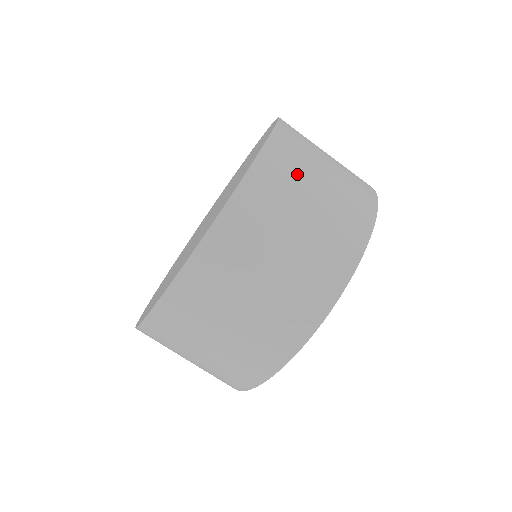
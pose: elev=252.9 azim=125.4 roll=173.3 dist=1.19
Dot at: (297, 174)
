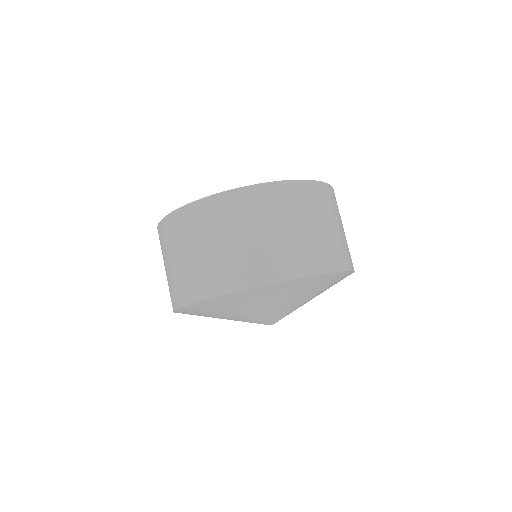
Dot at: (336, 210)
